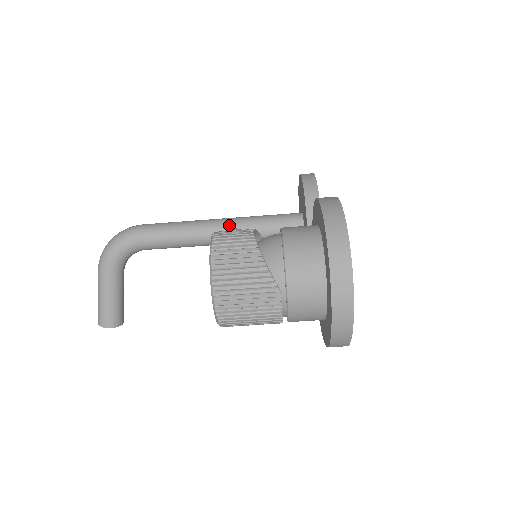
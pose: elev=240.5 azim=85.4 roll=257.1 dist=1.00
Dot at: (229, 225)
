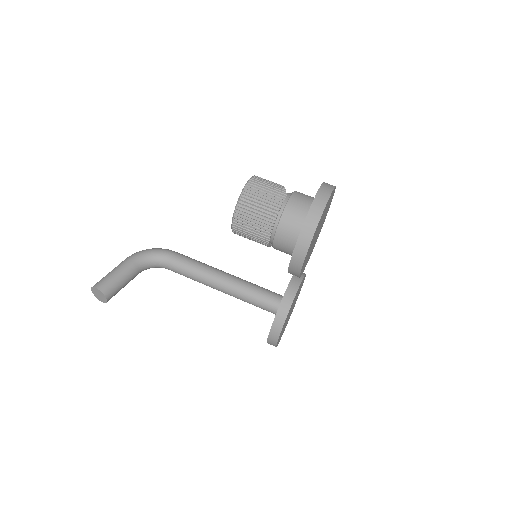
Dot at: (234, 276)
